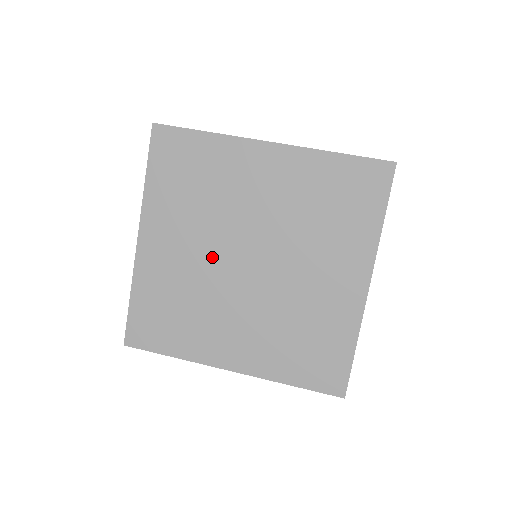
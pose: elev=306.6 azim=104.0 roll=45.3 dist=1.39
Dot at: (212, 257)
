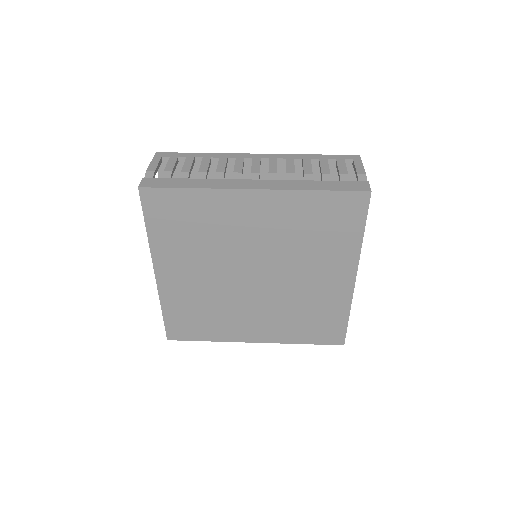
Dot at: (223, 278)
